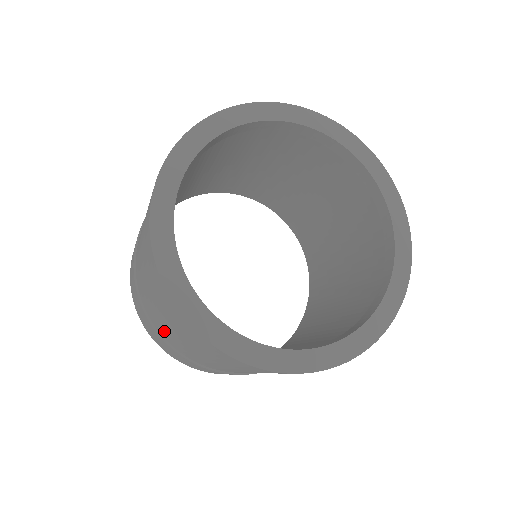
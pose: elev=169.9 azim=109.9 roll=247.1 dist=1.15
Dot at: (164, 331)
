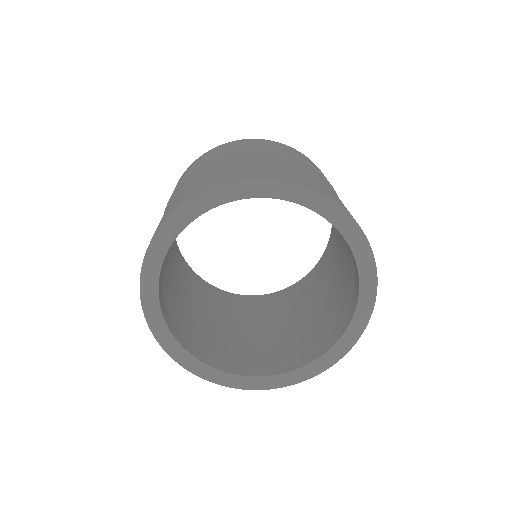
Dot at: occluded
